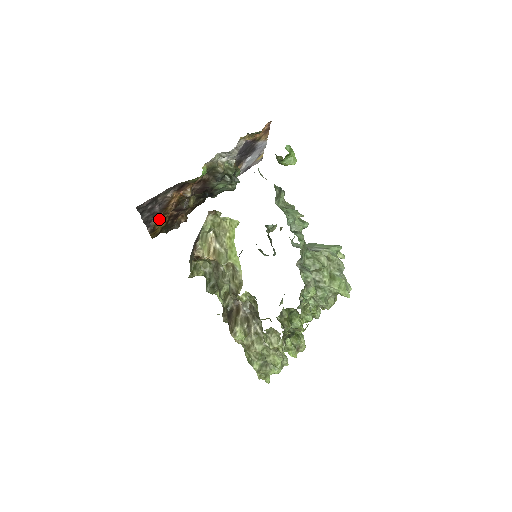
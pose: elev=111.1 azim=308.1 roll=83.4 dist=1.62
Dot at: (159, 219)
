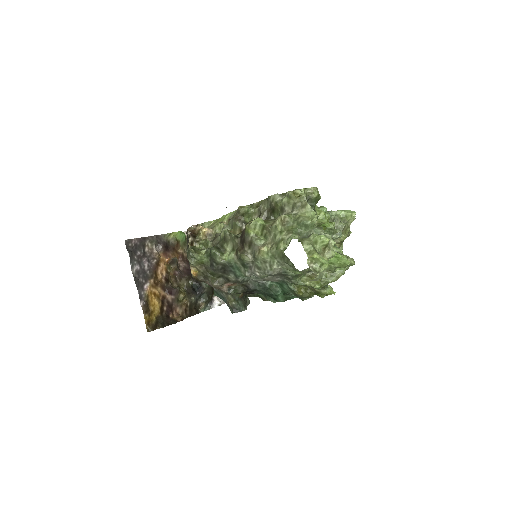
Dot at: (151, 291)
